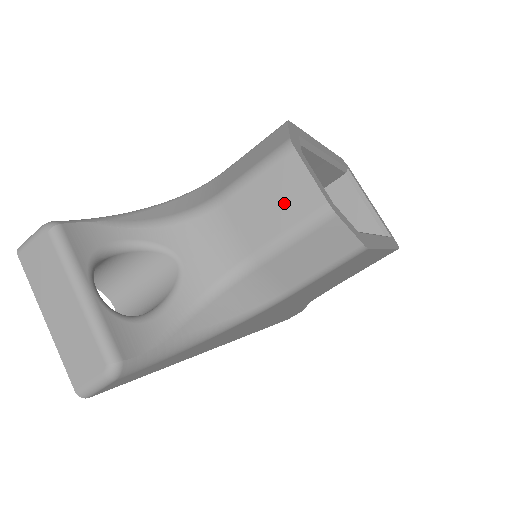
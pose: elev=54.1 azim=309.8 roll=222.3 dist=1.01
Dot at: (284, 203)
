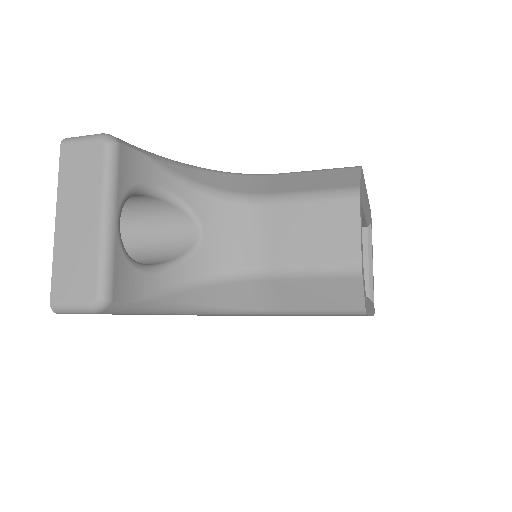
Dot at: (323, 239)
